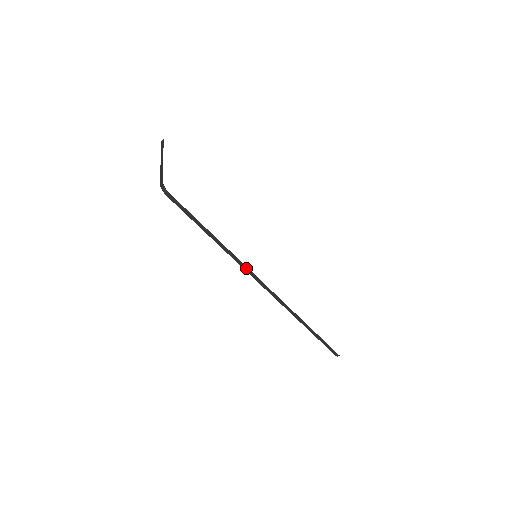
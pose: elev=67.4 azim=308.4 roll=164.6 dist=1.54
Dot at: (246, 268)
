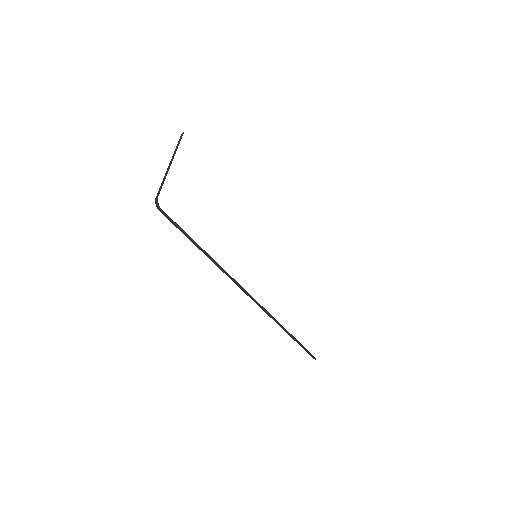
Dot at: (232, 278)
